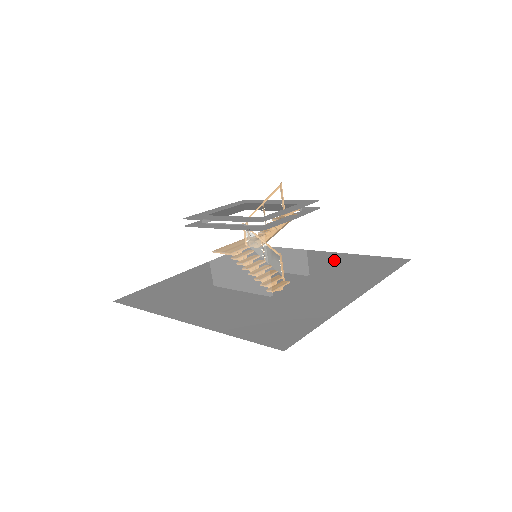
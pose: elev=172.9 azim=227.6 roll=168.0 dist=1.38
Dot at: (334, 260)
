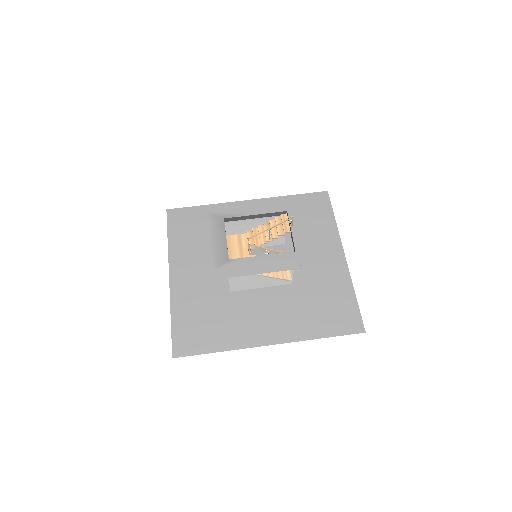
Dot at: occluded
